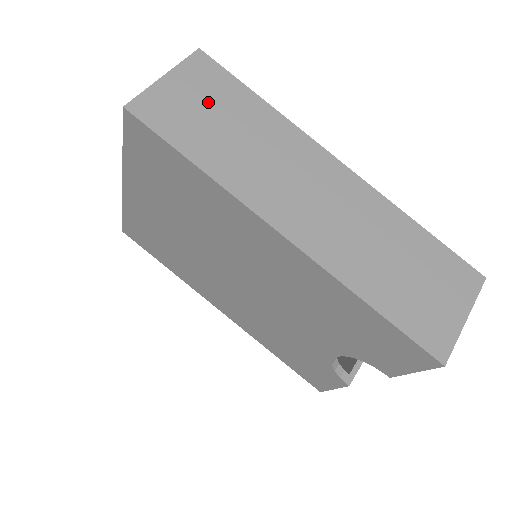
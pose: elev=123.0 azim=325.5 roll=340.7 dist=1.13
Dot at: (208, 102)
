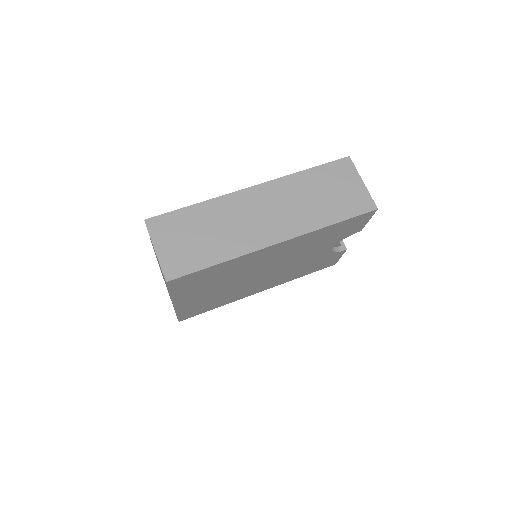
Dot at: (183, 236)
